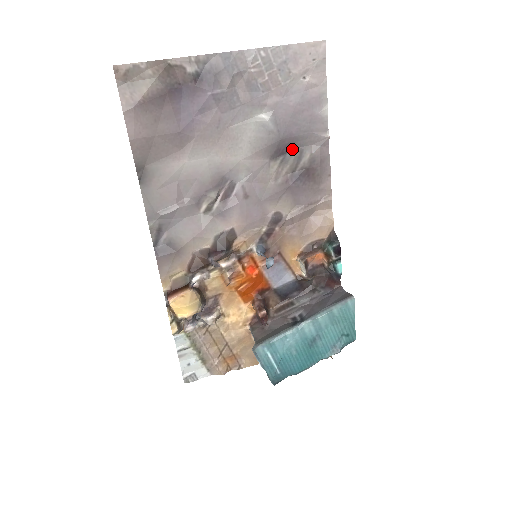
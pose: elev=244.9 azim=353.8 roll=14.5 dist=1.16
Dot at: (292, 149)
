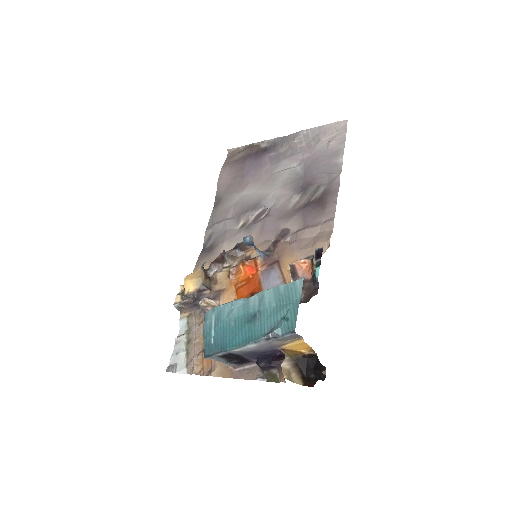
Dot at: (312, 186)
